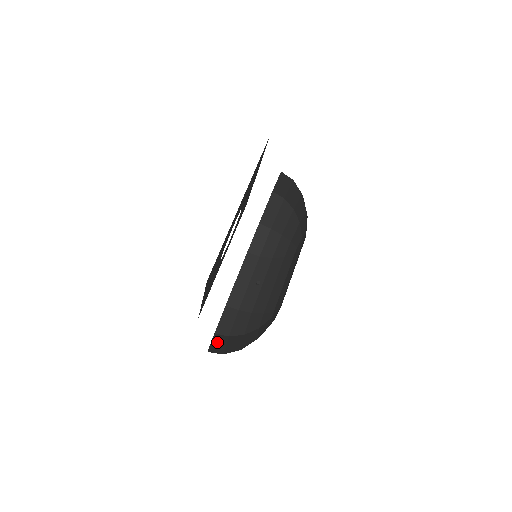
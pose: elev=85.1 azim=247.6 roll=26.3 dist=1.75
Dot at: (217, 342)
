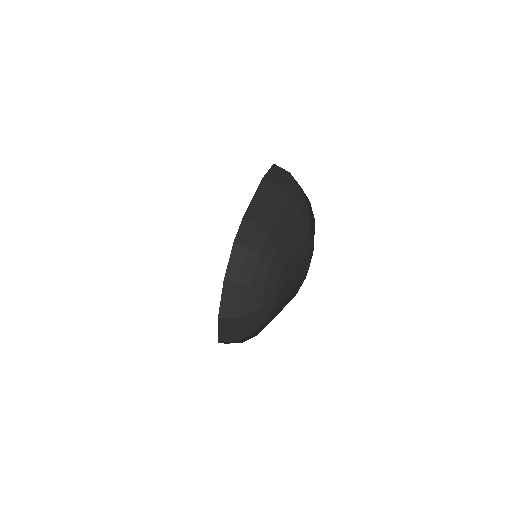
Dot at: (234, 261)
